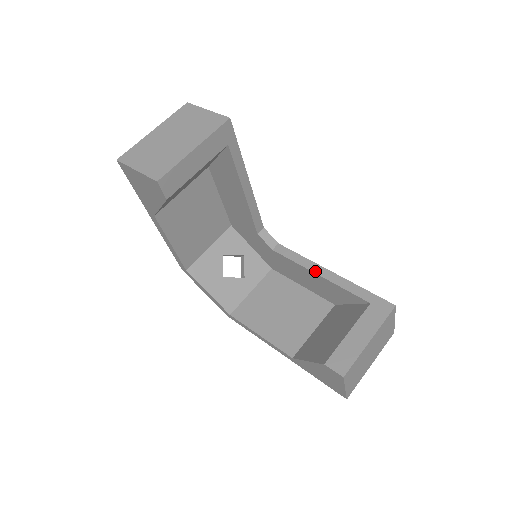
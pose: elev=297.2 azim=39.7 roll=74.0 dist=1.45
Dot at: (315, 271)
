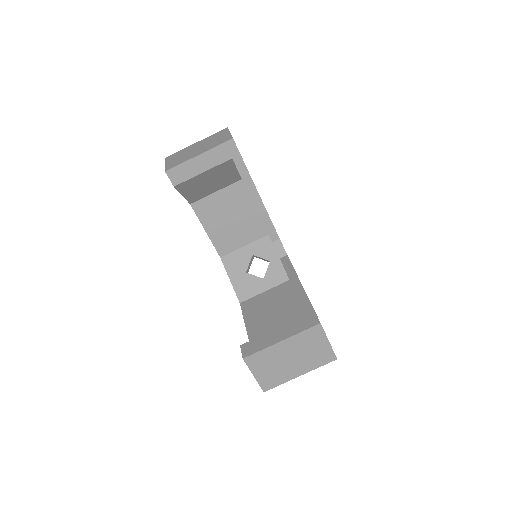
Dot at: (292, 281)
